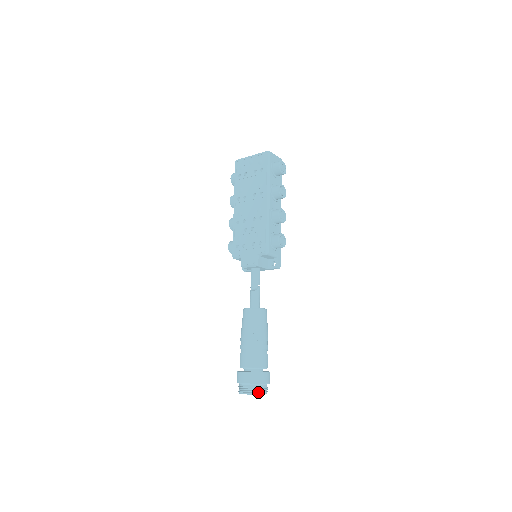
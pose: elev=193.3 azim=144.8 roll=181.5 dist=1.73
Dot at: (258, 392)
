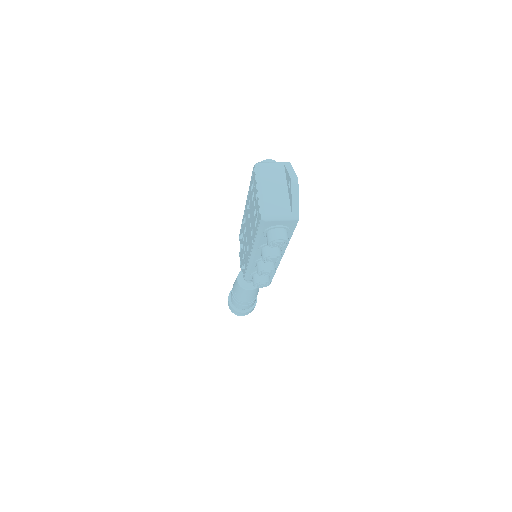
Dot at: (235, 314)
